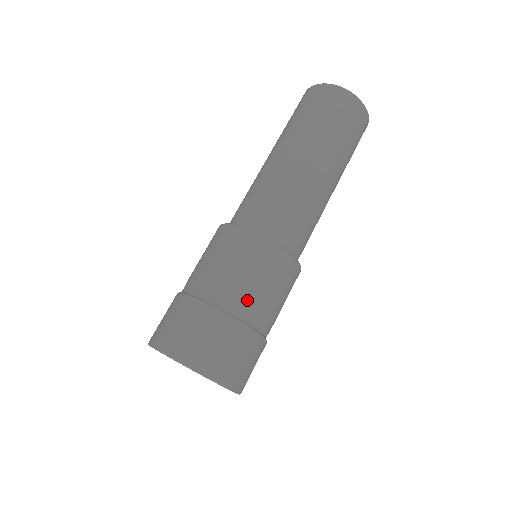
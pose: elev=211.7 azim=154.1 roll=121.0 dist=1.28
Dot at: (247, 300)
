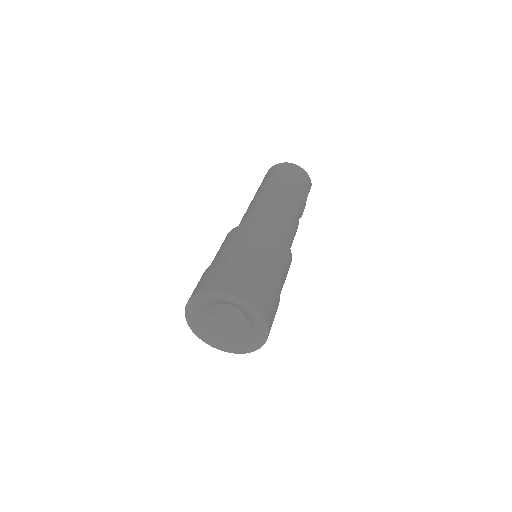
Dot at: (234, 251)
